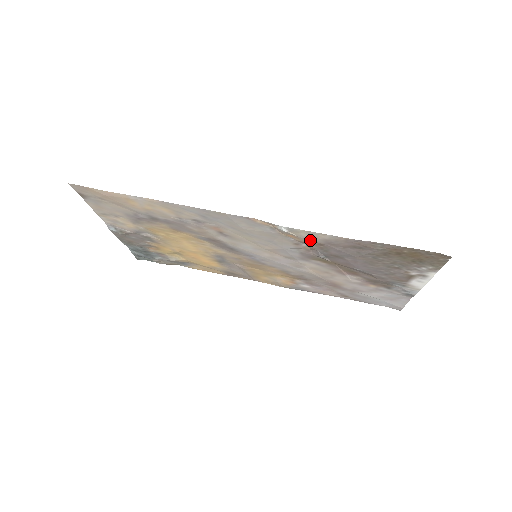
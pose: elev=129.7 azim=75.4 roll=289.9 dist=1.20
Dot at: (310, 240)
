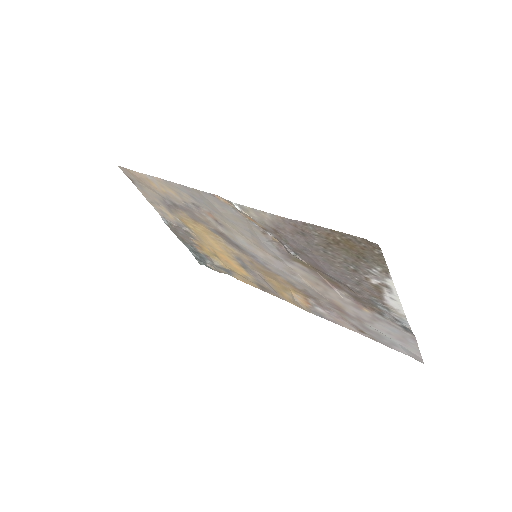
Dot at: (264, 223)
